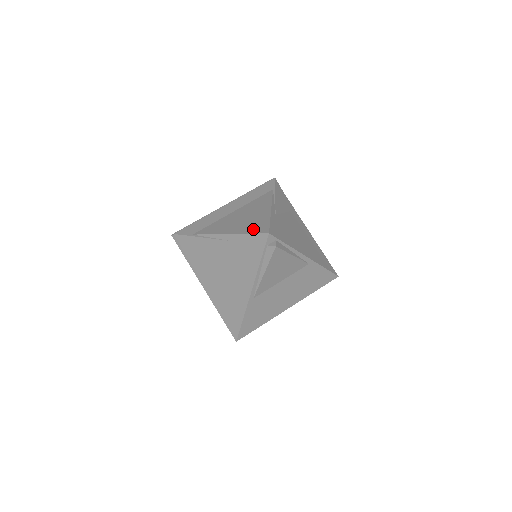
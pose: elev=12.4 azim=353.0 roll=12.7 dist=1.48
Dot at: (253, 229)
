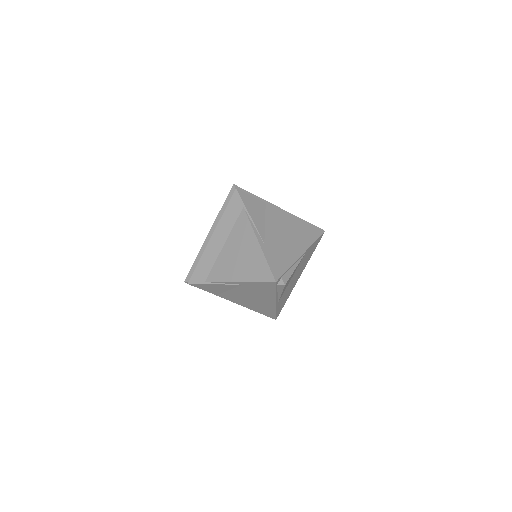
Dot at: (258, 276)
